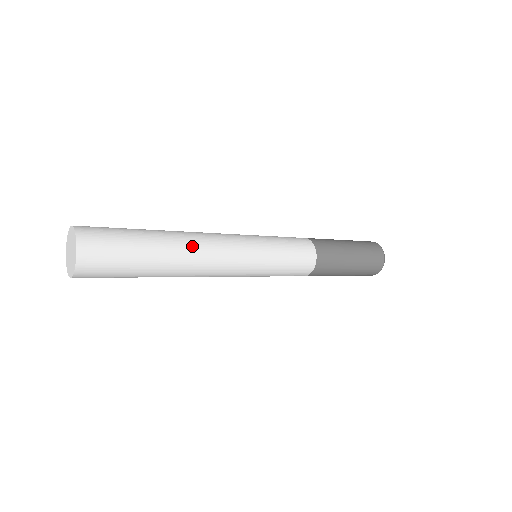
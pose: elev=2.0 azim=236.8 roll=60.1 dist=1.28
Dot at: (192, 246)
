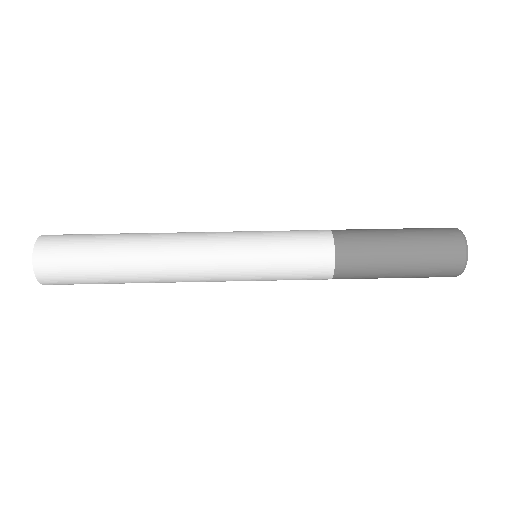
Dot at: (159, 282)
